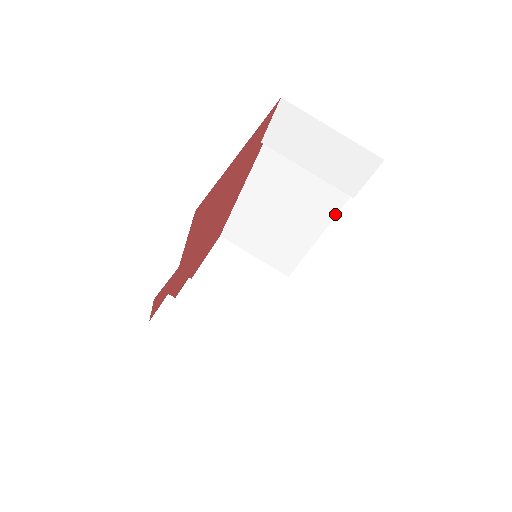
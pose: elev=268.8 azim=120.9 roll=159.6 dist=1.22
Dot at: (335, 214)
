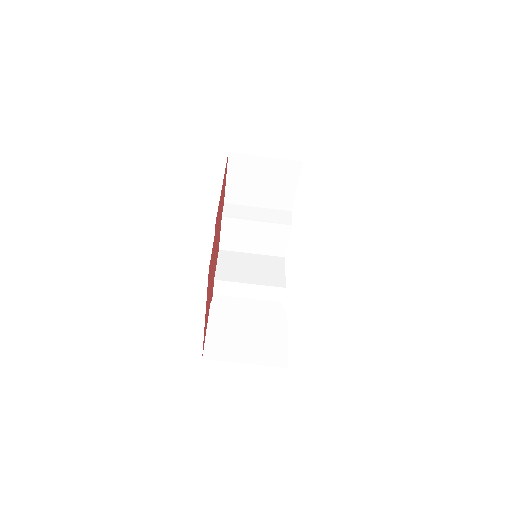
Dot at: occluded
